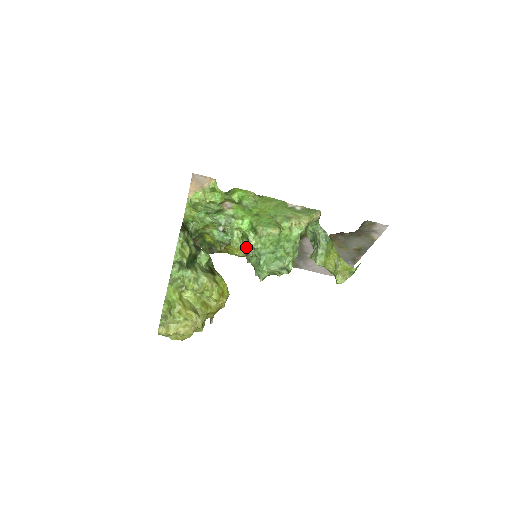
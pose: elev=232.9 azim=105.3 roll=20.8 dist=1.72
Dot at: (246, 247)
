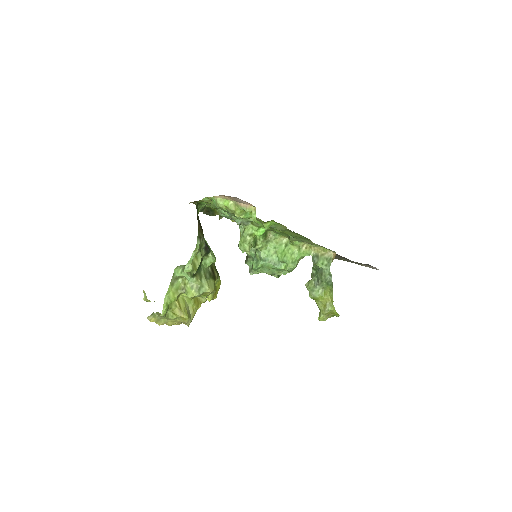
Dot at: occluded
